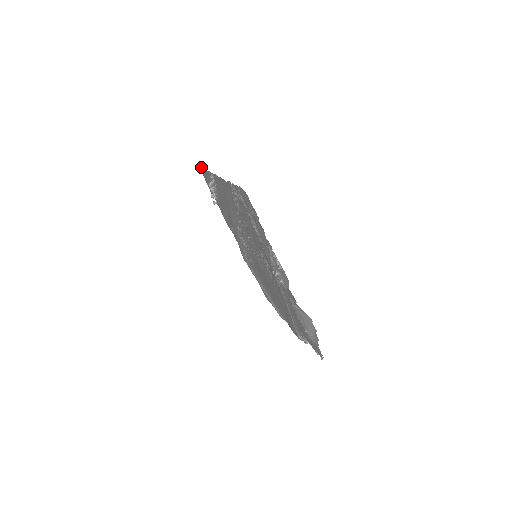
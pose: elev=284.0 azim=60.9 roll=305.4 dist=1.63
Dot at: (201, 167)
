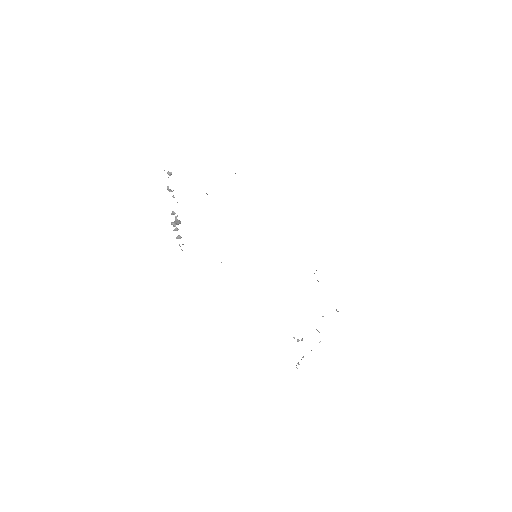
Dot at: occluded
